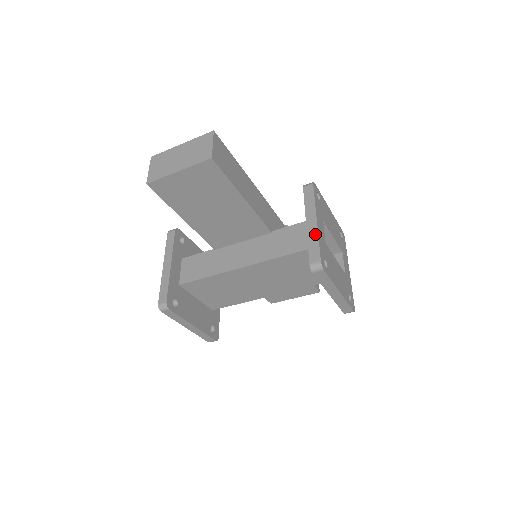
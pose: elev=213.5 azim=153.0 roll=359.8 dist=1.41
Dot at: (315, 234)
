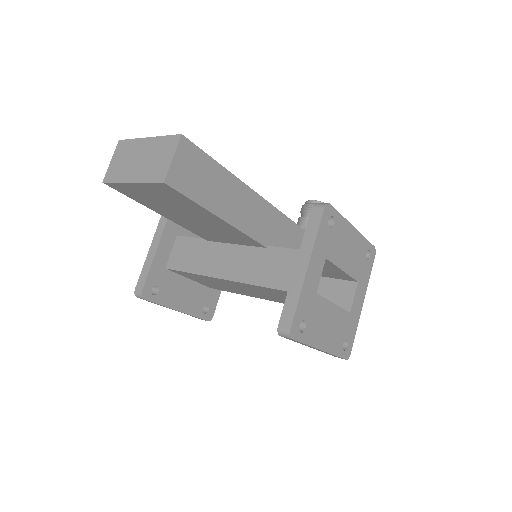
Dot at: (298, 287)
